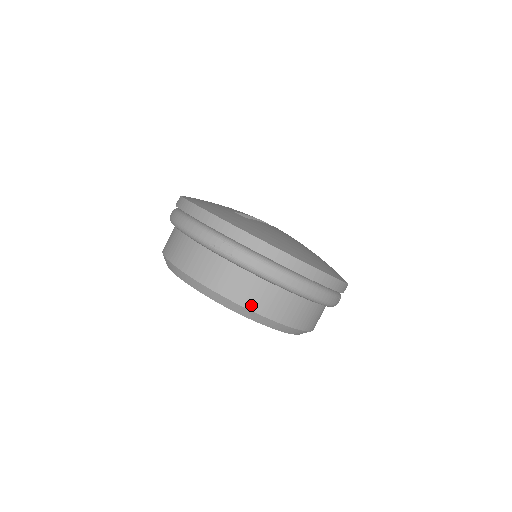
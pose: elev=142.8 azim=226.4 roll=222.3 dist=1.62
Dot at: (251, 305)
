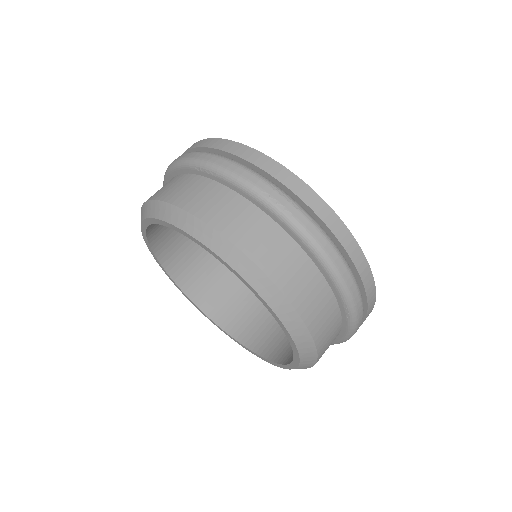
Dot at: (291, 293)
